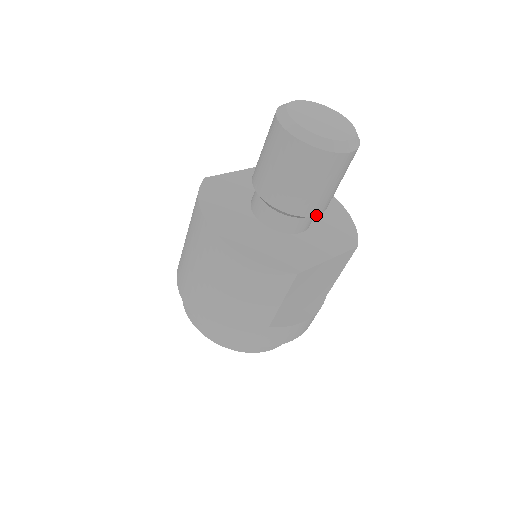
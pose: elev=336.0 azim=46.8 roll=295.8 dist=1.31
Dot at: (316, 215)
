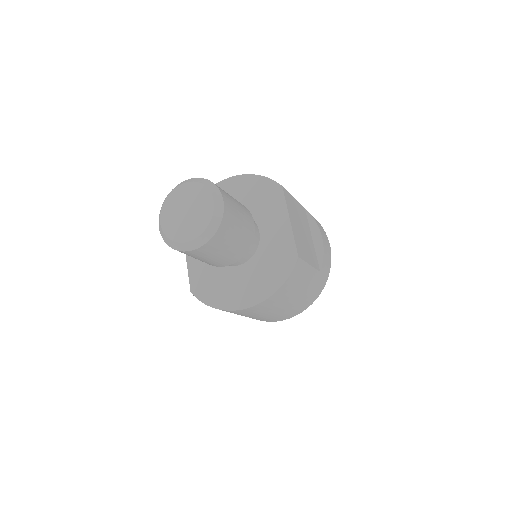
Dot at: (254, 224)
